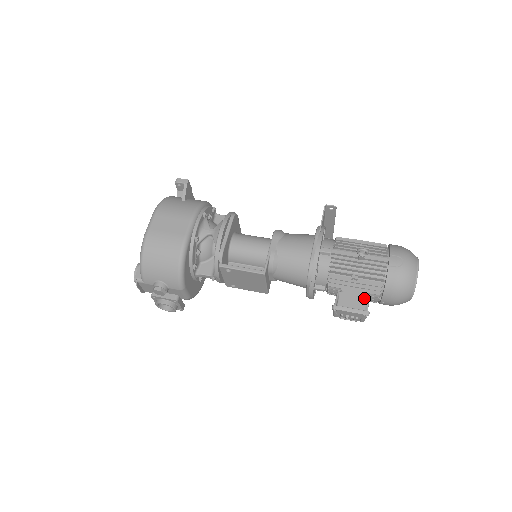
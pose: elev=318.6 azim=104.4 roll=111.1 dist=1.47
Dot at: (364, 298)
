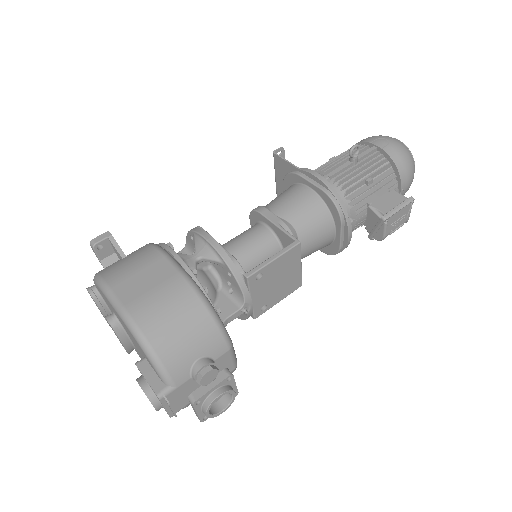
Dot at: (393, 192)
